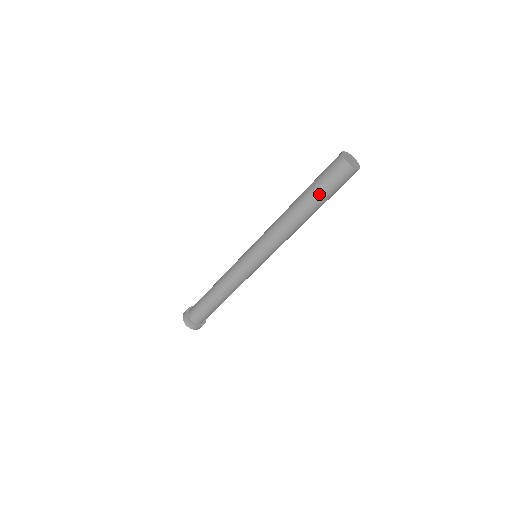
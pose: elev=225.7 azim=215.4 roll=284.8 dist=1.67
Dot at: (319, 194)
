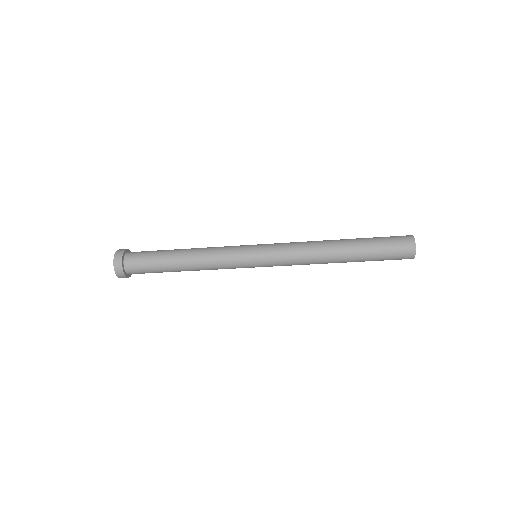
Dot at: (371, 246)
